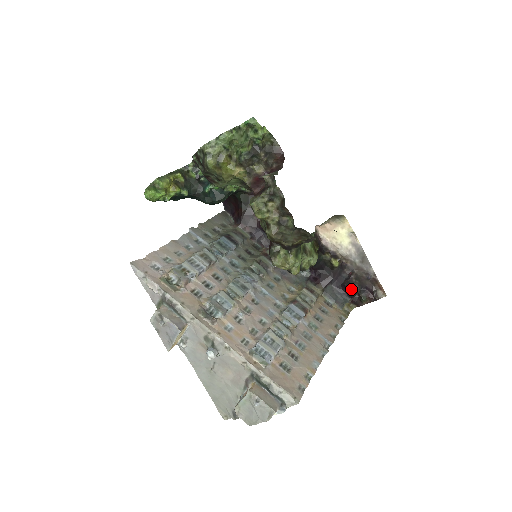
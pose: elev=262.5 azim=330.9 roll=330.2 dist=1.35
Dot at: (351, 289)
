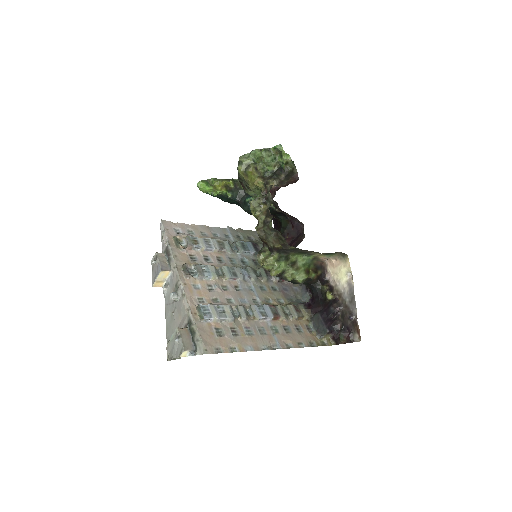
Dot at: (335, 324)
